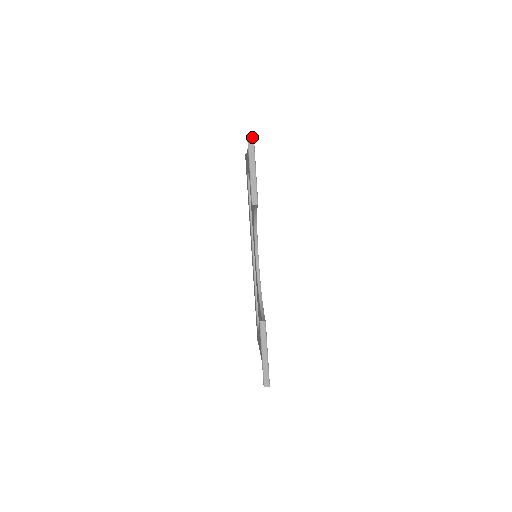
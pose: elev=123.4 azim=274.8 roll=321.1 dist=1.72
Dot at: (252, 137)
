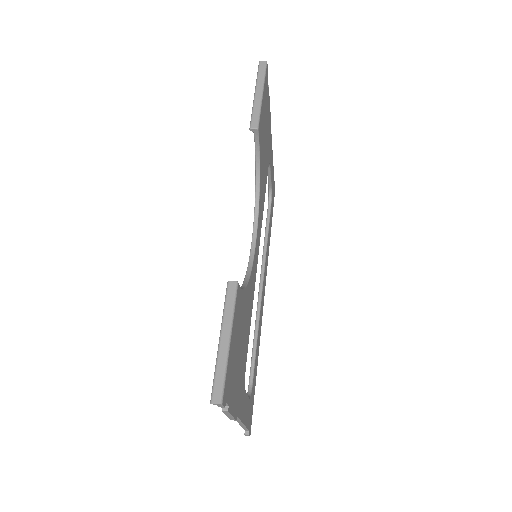
Dot at: (264, 64)
